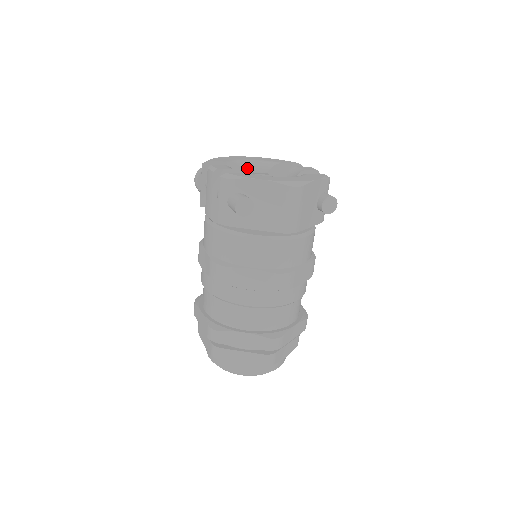
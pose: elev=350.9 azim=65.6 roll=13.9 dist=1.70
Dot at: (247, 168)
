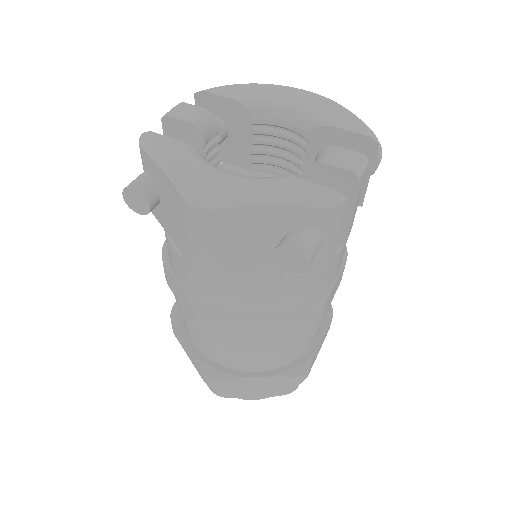
Dot at: (273, 117)
